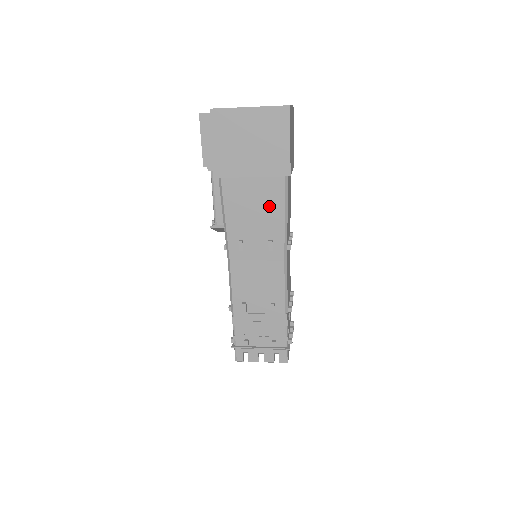
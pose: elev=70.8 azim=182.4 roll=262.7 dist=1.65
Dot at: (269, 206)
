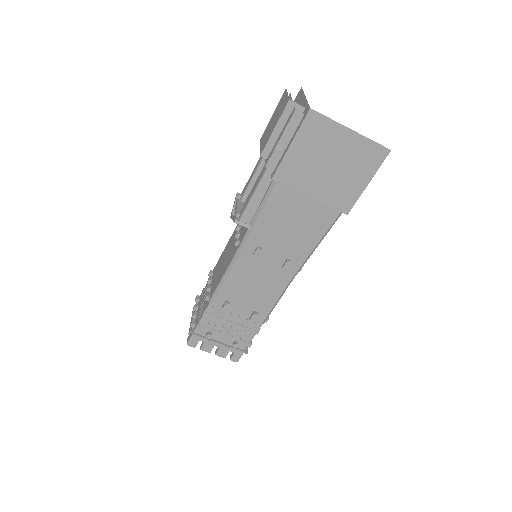
Dot at: (308, 230)
